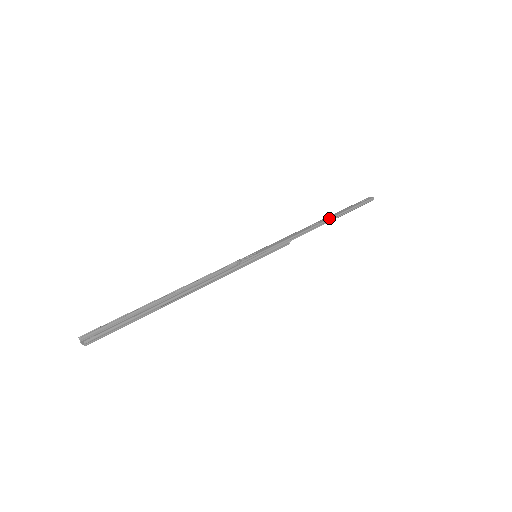
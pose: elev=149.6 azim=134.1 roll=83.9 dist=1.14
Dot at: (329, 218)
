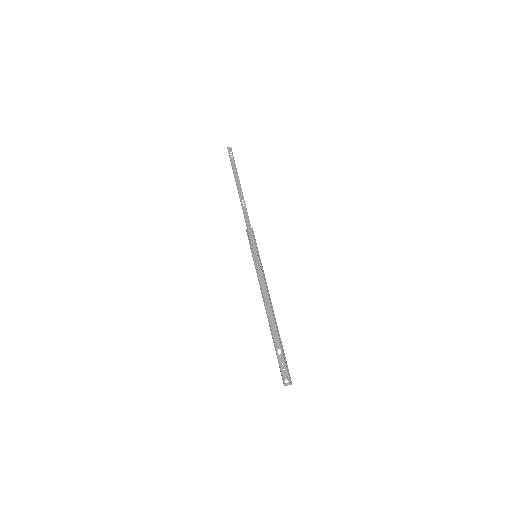
Dot at: (241, 190)
